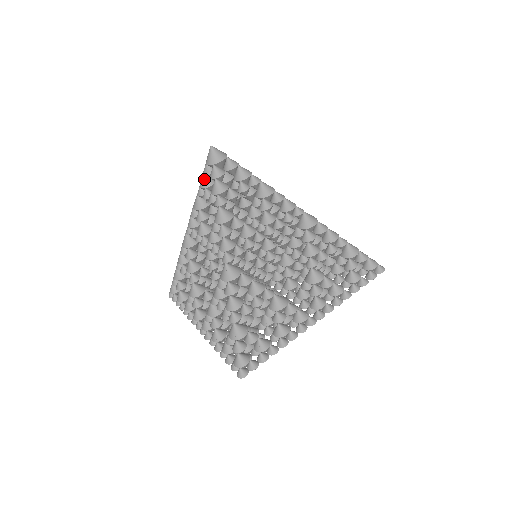
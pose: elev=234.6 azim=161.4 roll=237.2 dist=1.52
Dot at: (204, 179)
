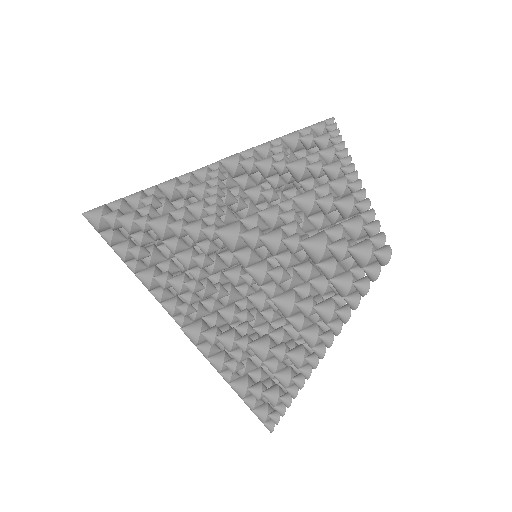
Dot at: occluded
